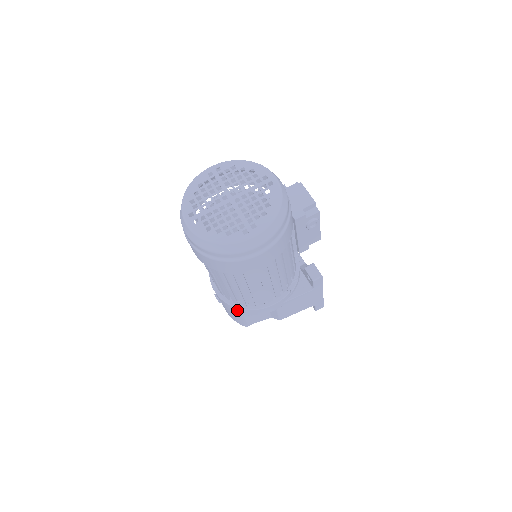
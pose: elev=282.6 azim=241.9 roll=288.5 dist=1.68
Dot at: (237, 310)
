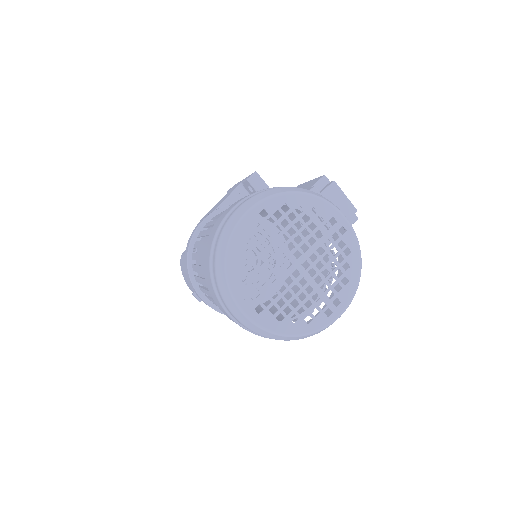
Dot at: occluded
